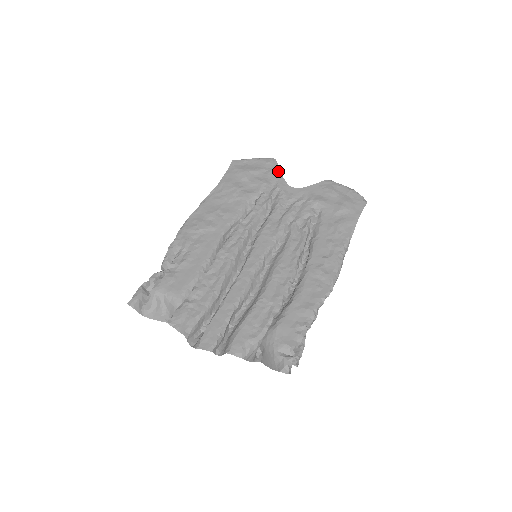
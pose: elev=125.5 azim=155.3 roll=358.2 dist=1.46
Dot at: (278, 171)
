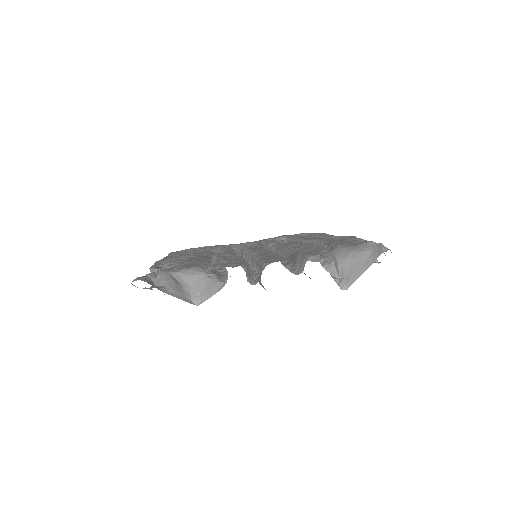
Dot at: (221, 245)
